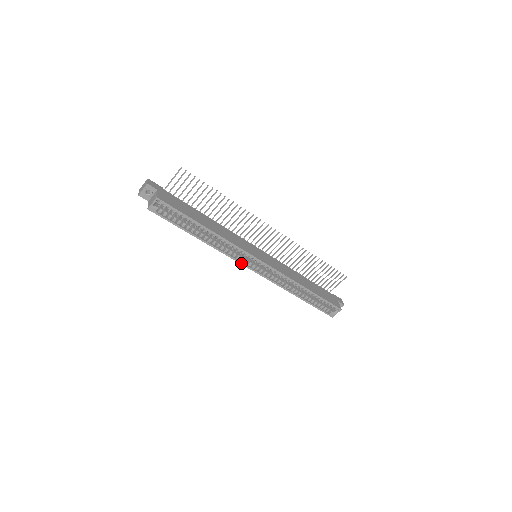
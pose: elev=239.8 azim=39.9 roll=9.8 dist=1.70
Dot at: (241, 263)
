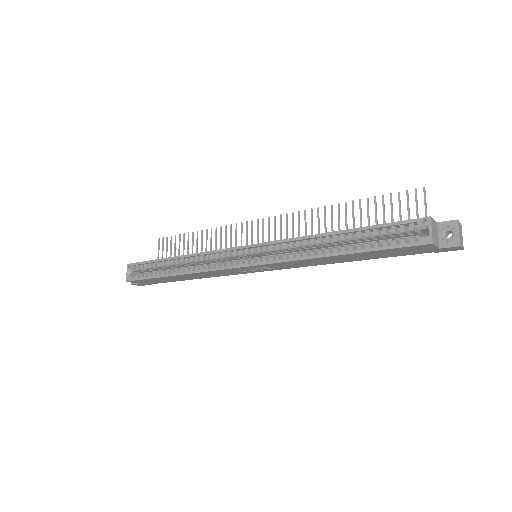
Dot at: (228, 268)
